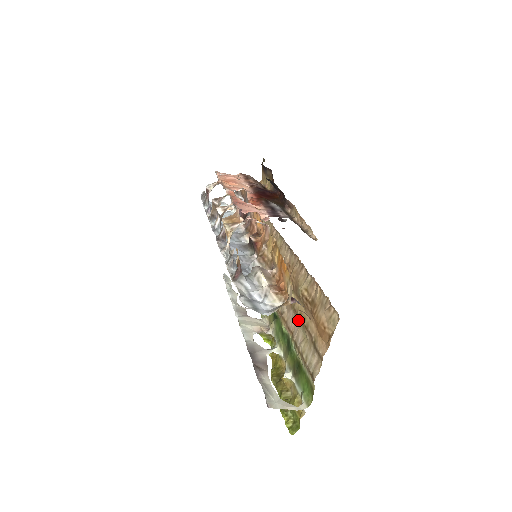
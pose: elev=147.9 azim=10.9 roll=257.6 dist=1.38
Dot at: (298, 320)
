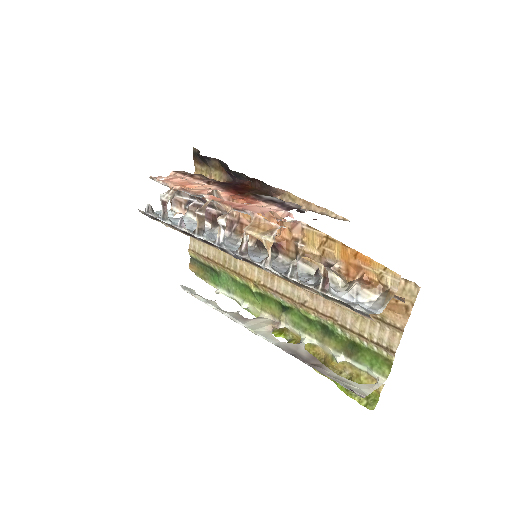
Dot at: occluded
